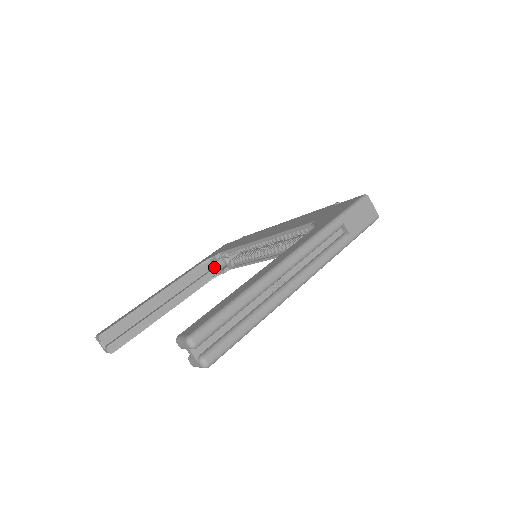
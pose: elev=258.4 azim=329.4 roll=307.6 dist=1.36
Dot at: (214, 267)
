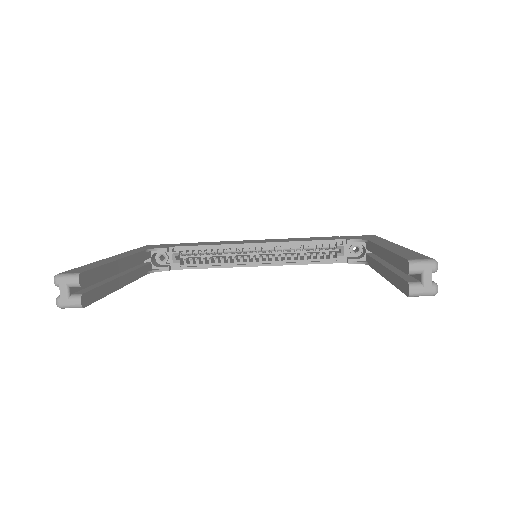
Dot at: (151, 261)
